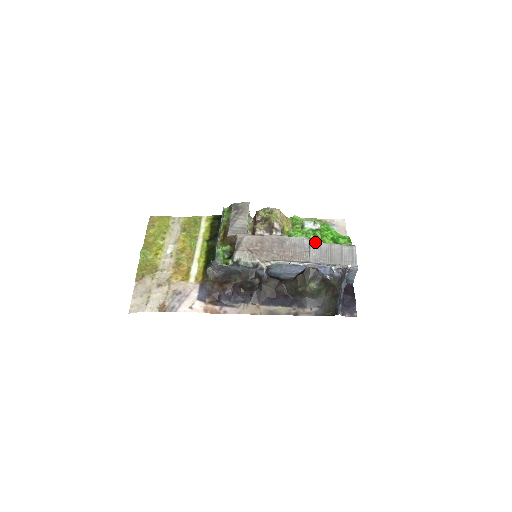
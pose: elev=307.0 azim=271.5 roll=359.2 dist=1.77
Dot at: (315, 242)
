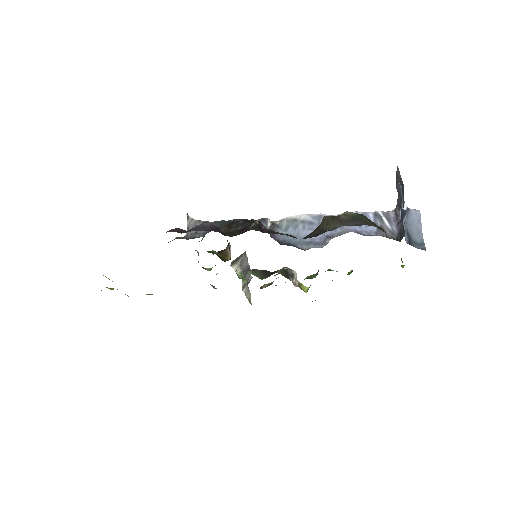
Dot at: occluded
